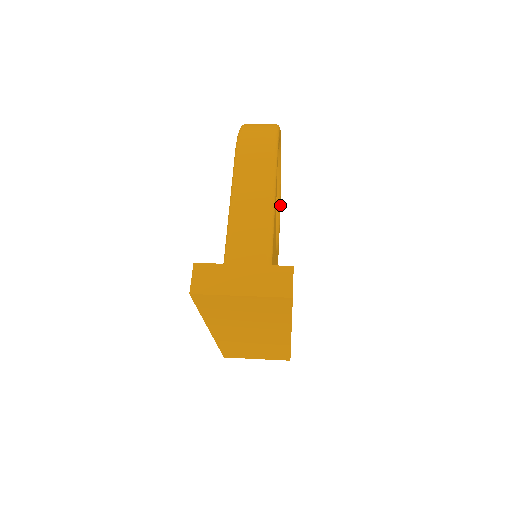
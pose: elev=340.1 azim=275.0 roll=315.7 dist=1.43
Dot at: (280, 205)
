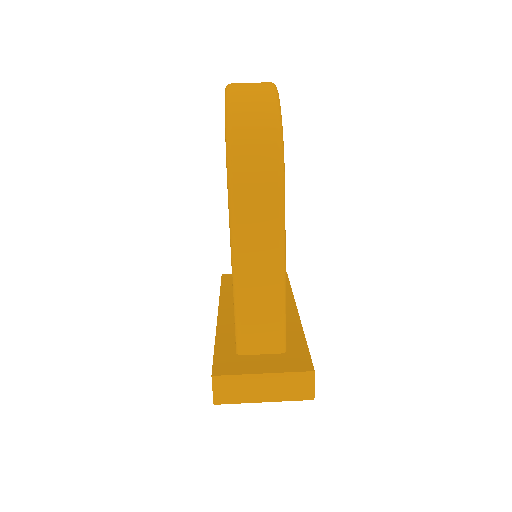
Dot at: occluded
